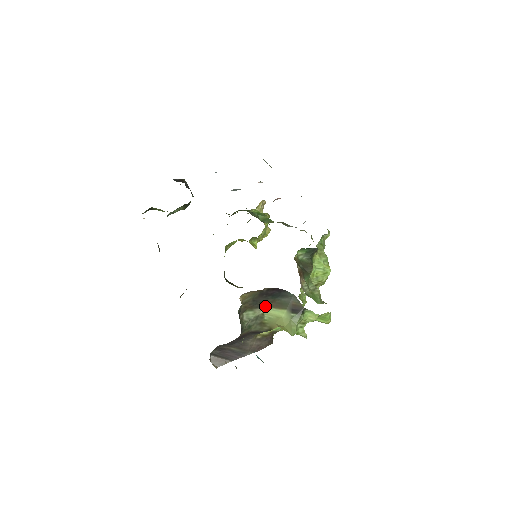
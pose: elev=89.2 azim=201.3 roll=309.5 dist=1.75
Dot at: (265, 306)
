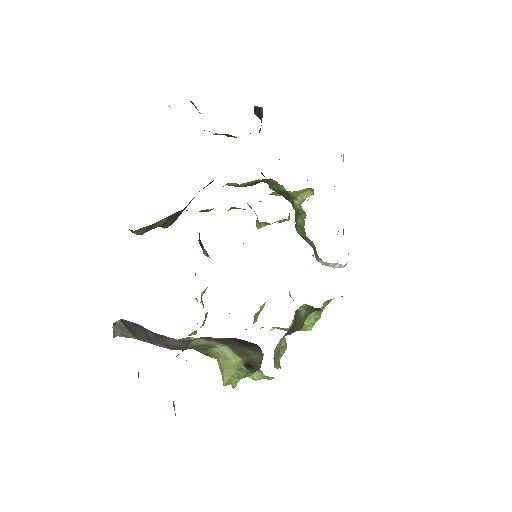
Dot at: (225, 344)
